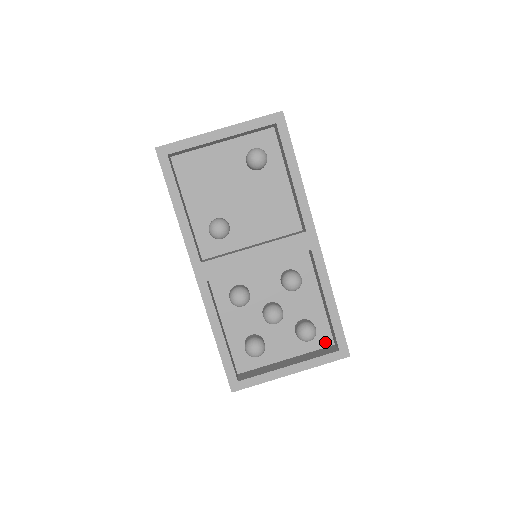
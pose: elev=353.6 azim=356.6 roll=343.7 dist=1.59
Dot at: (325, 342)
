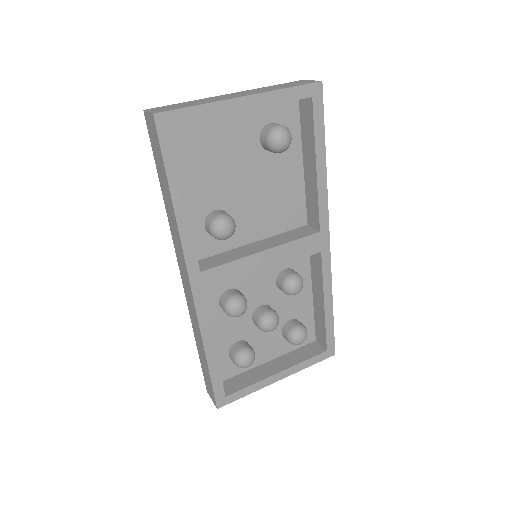
Dot at: (308, 339)
